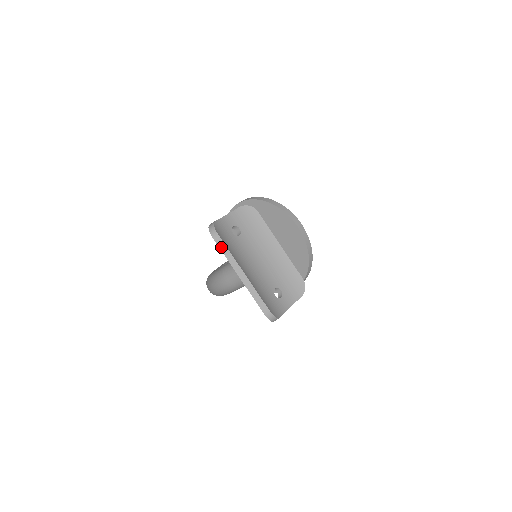
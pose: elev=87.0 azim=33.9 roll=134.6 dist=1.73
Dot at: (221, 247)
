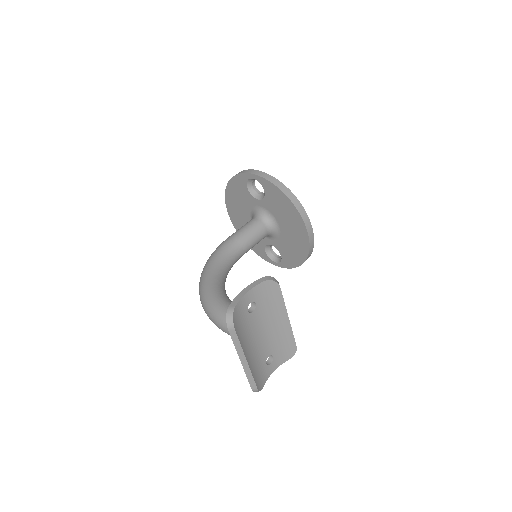
Dot at: (233, 338)
